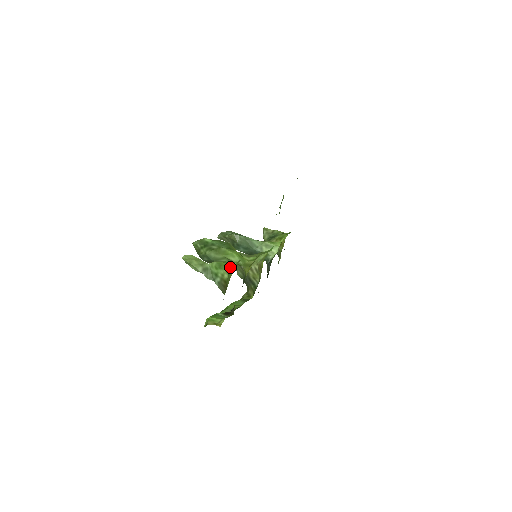
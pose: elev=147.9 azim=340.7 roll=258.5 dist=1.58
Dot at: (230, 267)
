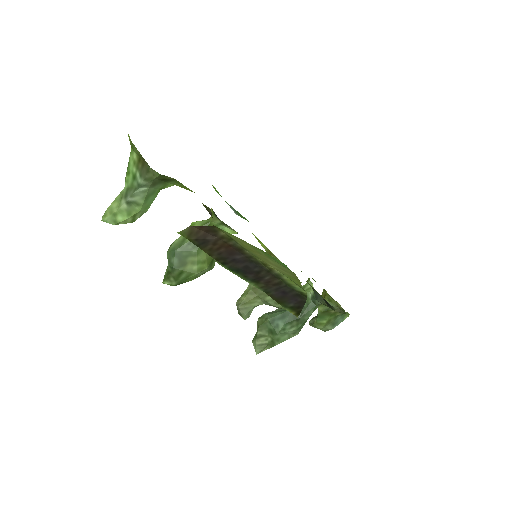
Dot at: occluded
